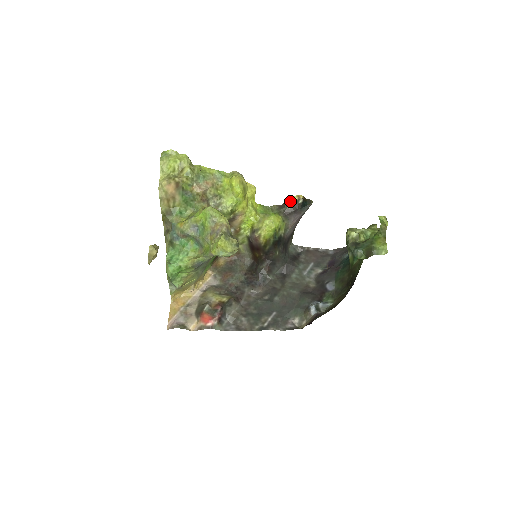
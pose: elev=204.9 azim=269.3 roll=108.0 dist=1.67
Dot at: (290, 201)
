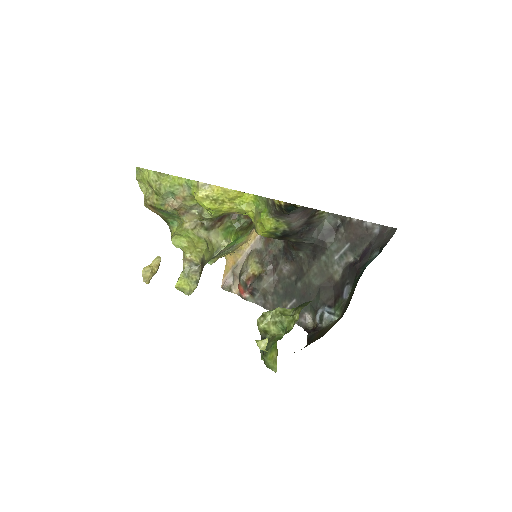
Dot at: (275, 203)
